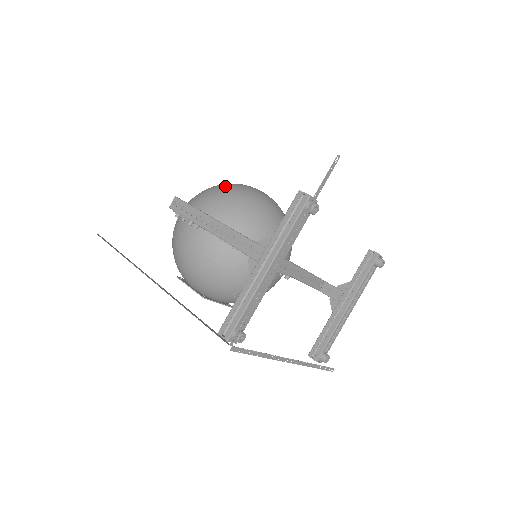
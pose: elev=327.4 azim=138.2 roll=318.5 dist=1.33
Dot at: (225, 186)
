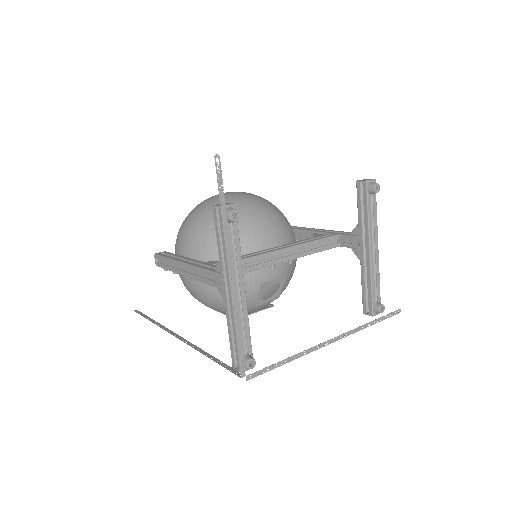
Dot at: (191, 214)
